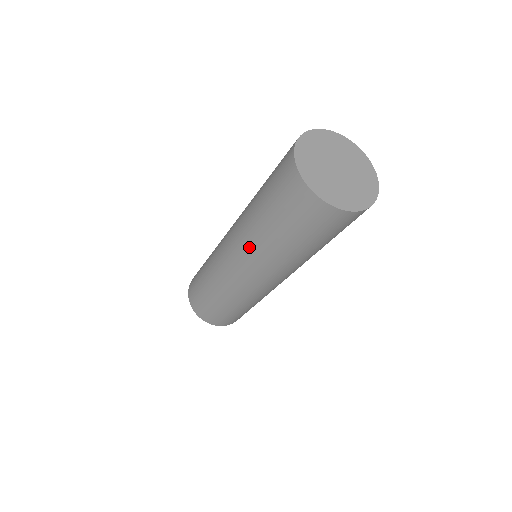
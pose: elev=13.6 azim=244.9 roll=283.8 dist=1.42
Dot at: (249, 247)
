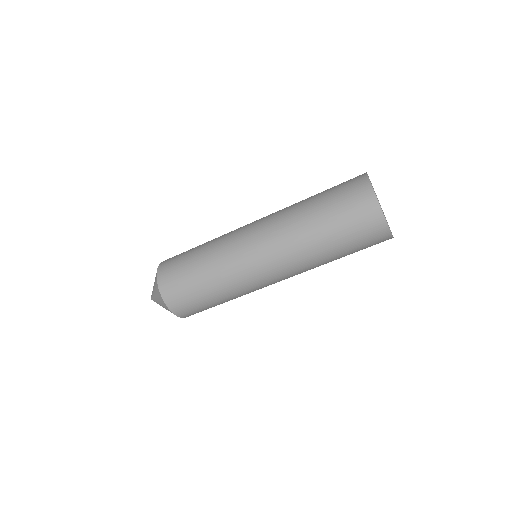
Dot at: (293, 251)
